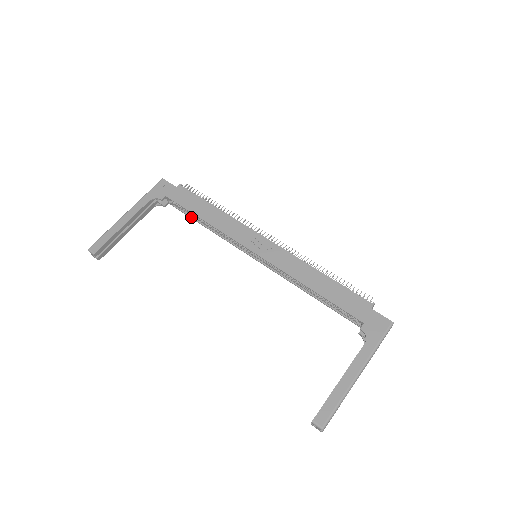
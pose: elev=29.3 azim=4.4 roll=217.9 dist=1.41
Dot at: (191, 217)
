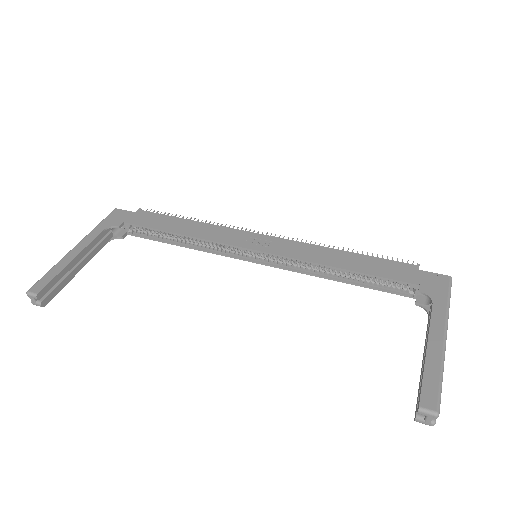
Dot at: (160, 240)
